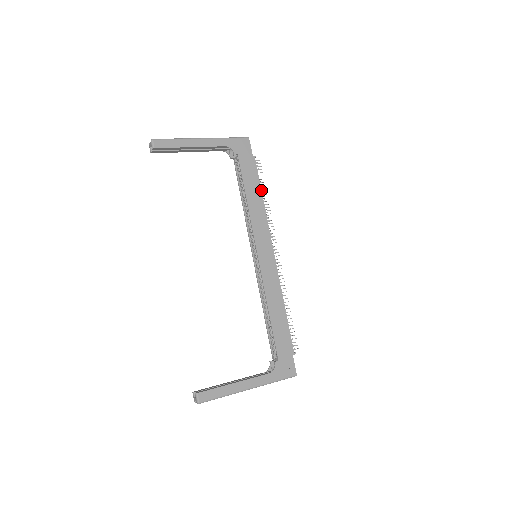
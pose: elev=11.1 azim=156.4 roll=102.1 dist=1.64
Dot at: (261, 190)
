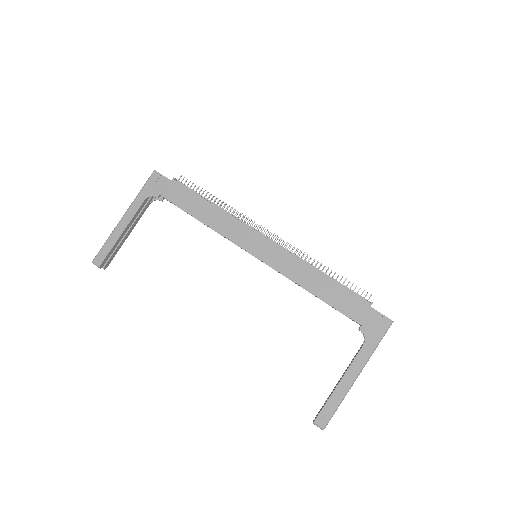
Dot at: (205, 199)
